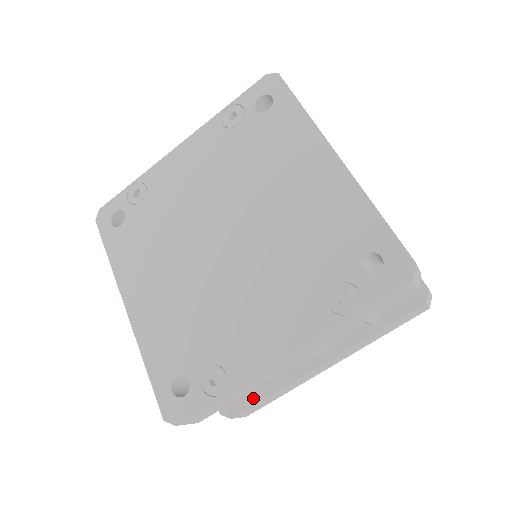
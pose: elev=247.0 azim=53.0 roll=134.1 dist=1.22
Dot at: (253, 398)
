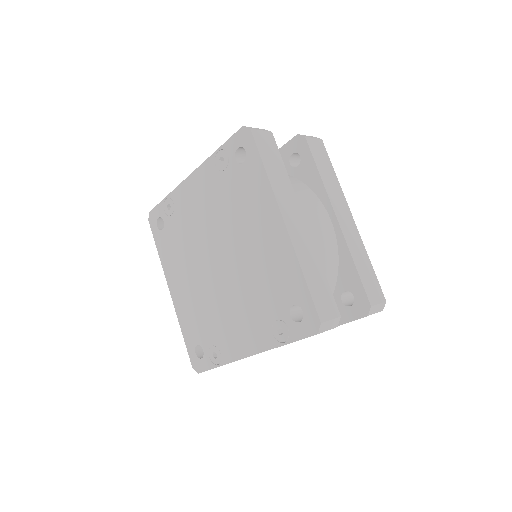
Dot at: occluded
